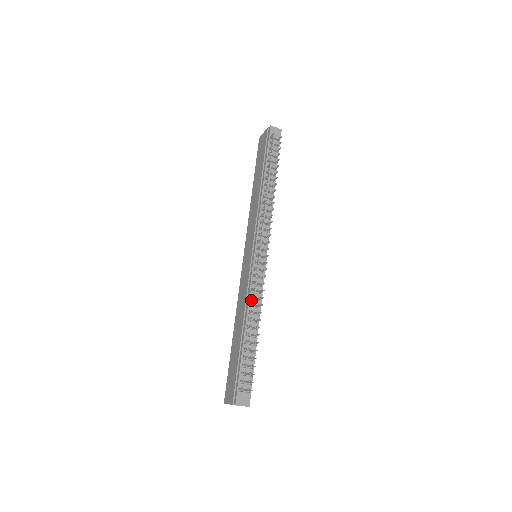
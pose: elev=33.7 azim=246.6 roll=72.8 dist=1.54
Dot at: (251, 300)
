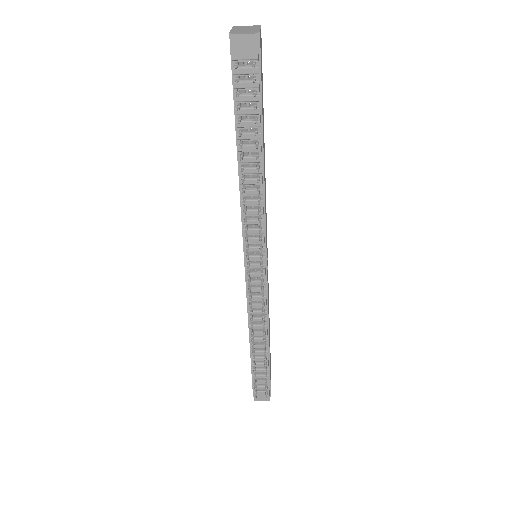
Dot at: (252, 319)
